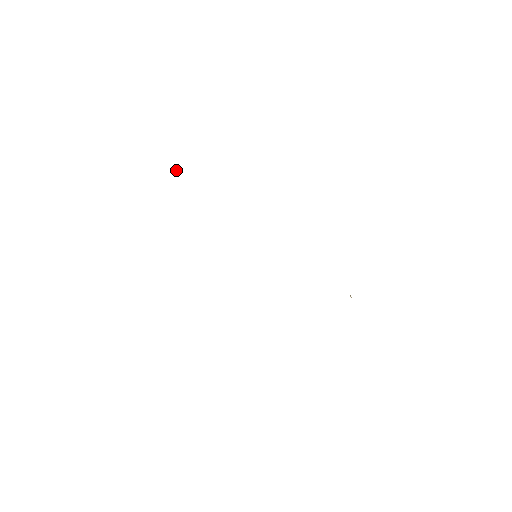
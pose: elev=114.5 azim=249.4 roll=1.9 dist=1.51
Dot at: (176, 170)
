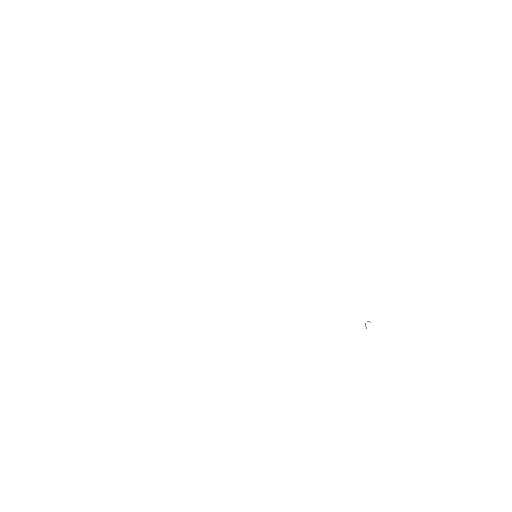
Dot at: occluded
